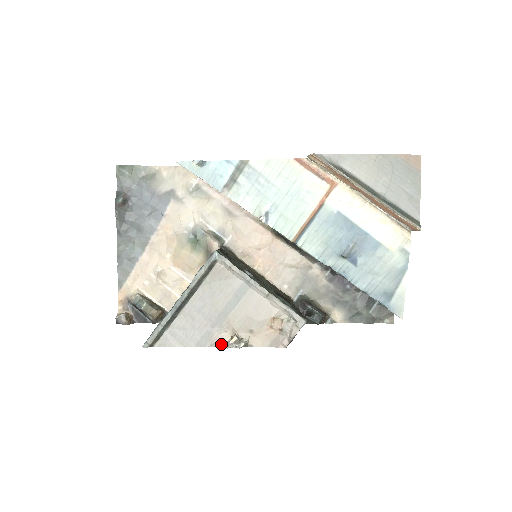
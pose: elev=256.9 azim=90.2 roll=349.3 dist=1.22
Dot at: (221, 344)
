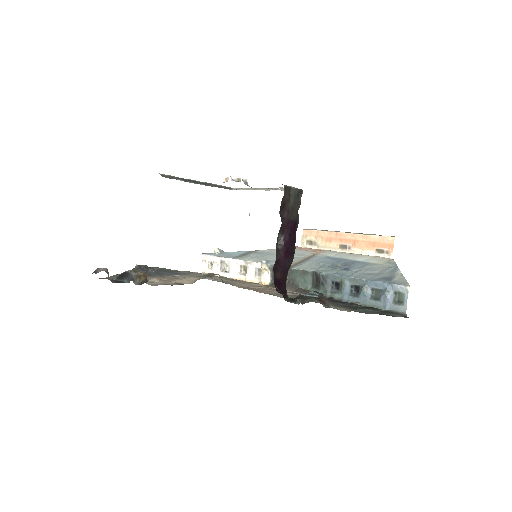
Dot at: (226, 177)
